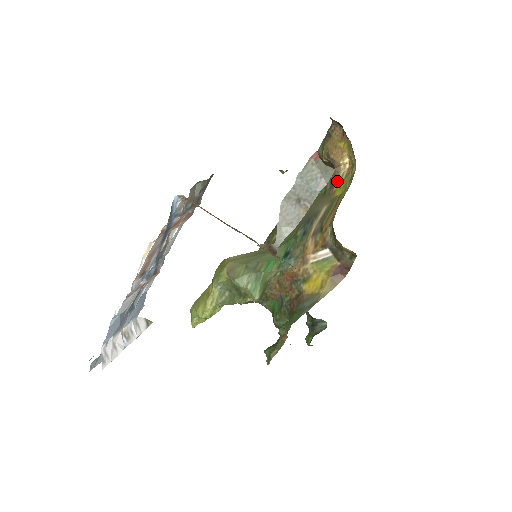
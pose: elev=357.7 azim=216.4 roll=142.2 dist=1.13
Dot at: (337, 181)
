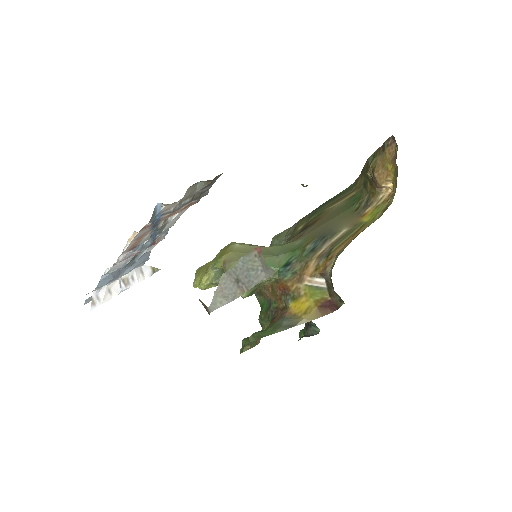
Dot at: (373, 203)
